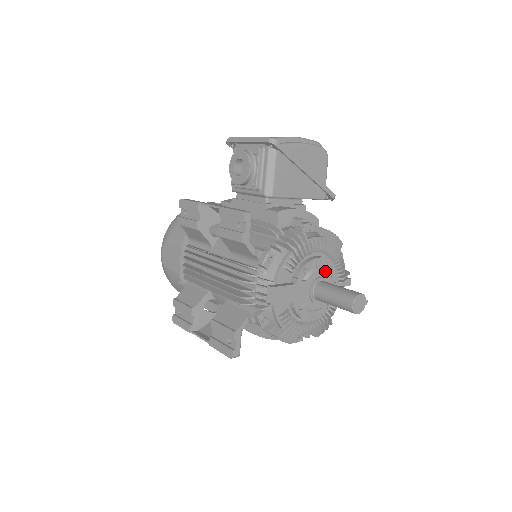
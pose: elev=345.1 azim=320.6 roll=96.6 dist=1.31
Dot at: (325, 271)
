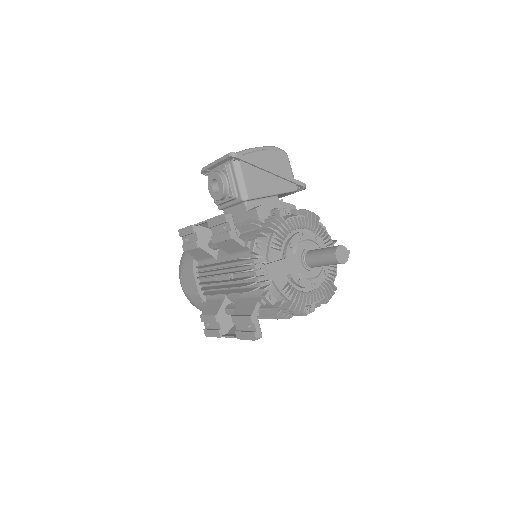
Dot at: (310, 242)
